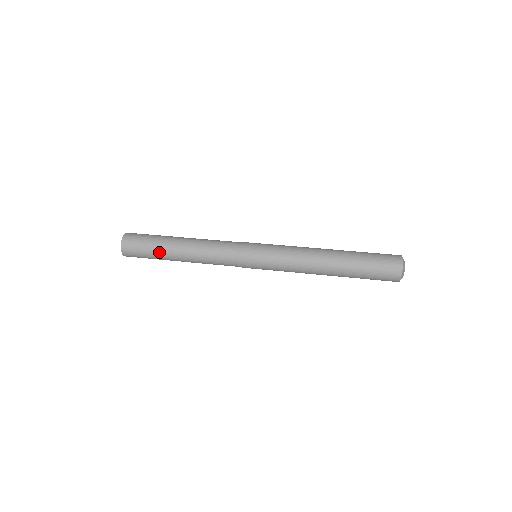
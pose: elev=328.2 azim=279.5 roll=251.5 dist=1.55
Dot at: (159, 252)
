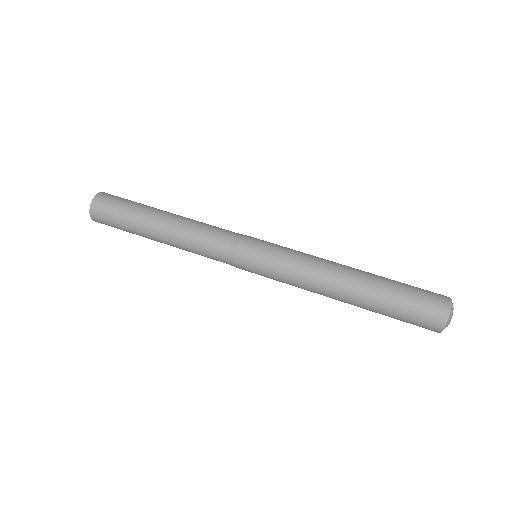
Dot at: (137, 216)
